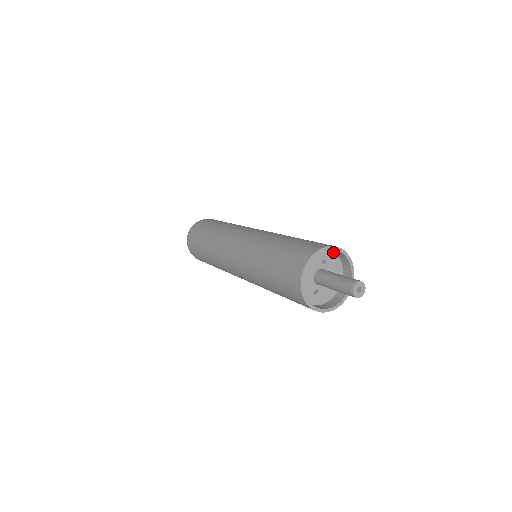
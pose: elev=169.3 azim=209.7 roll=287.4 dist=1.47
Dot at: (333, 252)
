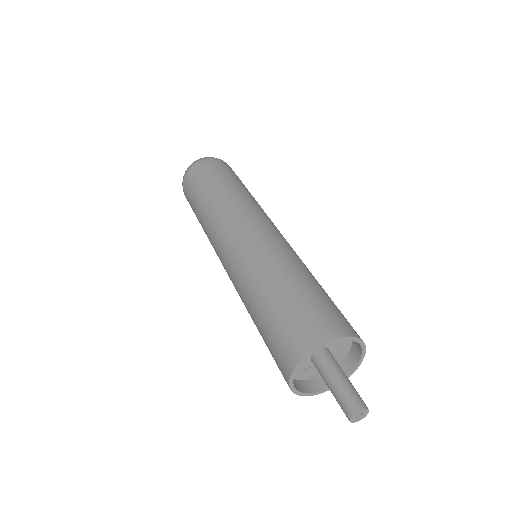
Dot at: occluded
